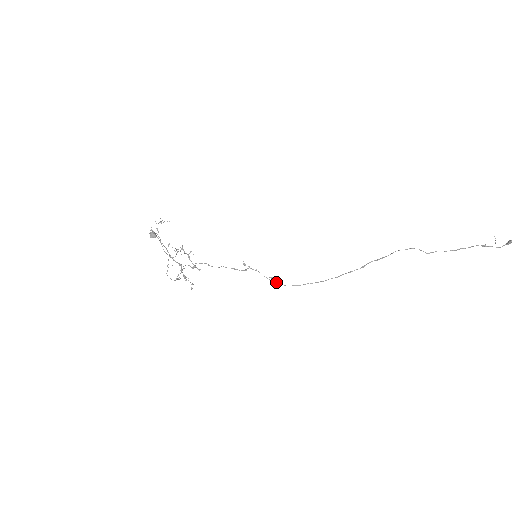
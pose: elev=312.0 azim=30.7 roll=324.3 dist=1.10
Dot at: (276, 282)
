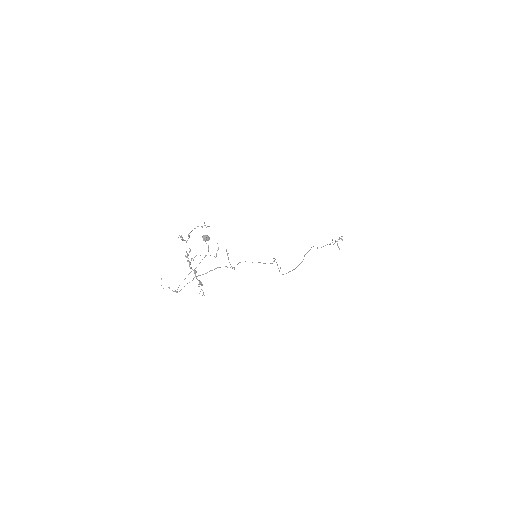
Dot at: occluded
